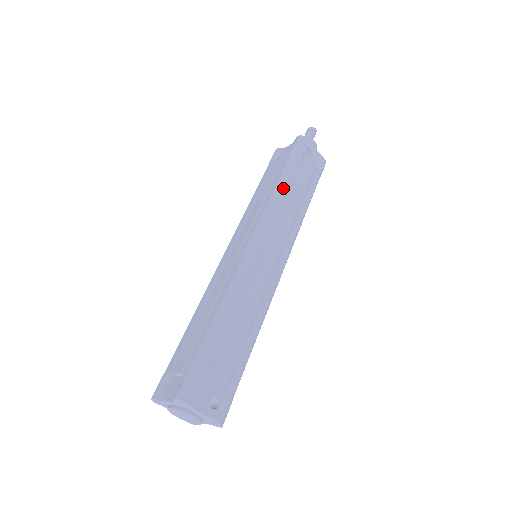
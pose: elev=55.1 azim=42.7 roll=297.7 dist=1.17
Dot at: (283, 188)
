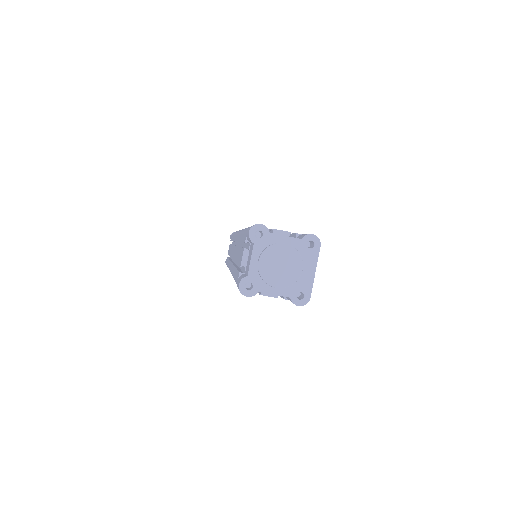
Dot at: occluded
